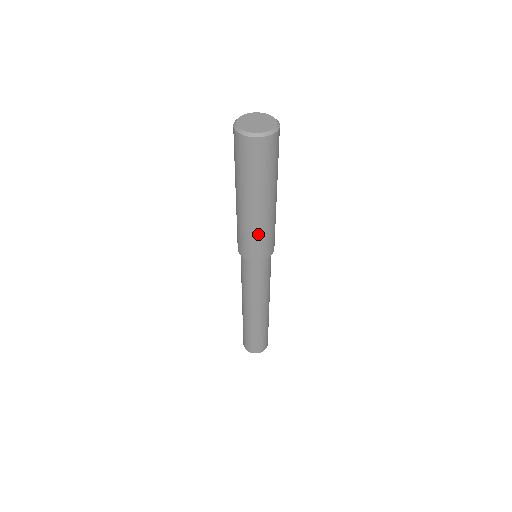
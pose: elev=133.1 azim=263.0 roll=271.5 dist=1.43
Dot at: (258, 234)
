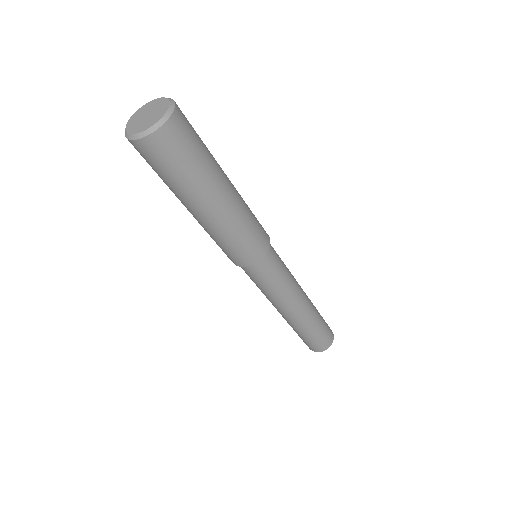
Dot at: (226, 239)
